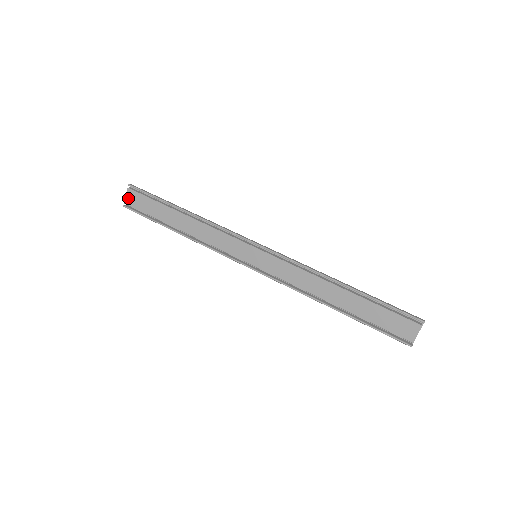
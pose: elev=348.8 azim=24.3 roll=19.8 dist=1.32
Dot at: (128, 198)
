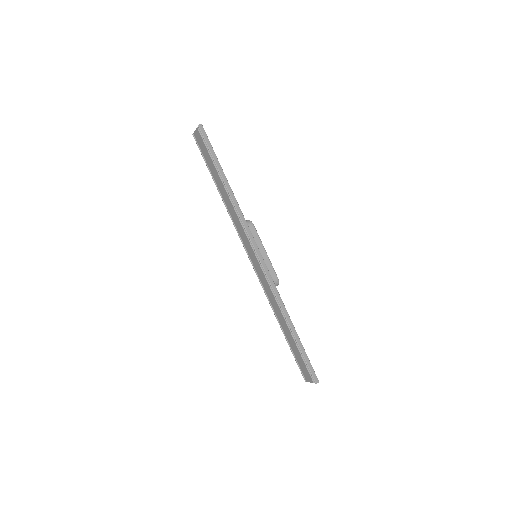
Dot at: (196, 134)
